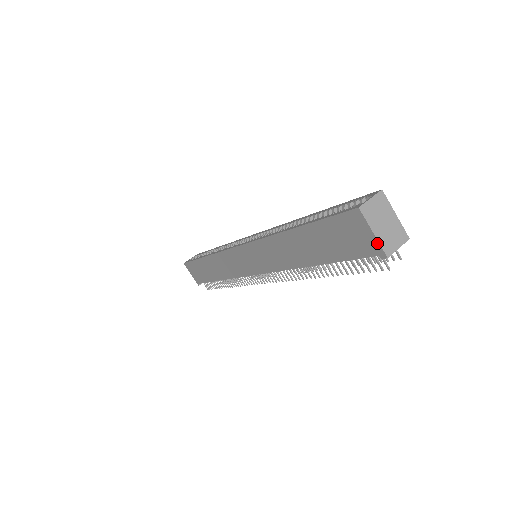
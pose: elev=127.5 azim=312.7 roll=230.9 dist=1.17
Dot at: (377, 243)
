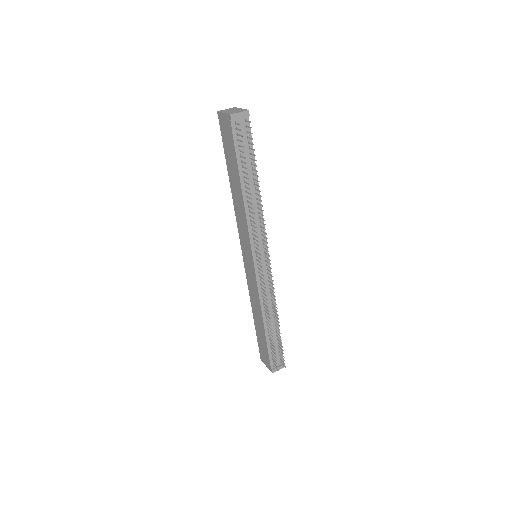
Dot at: (226, 115)
